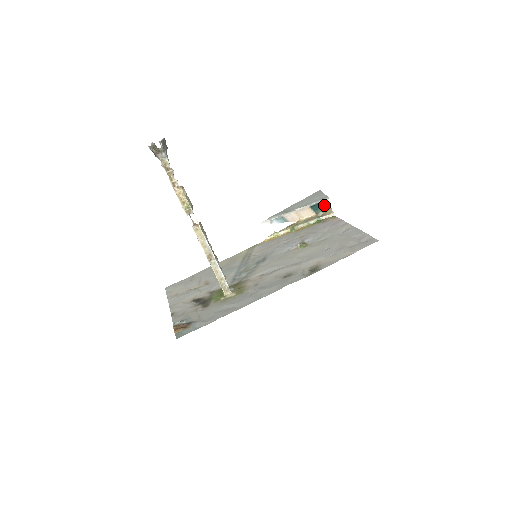
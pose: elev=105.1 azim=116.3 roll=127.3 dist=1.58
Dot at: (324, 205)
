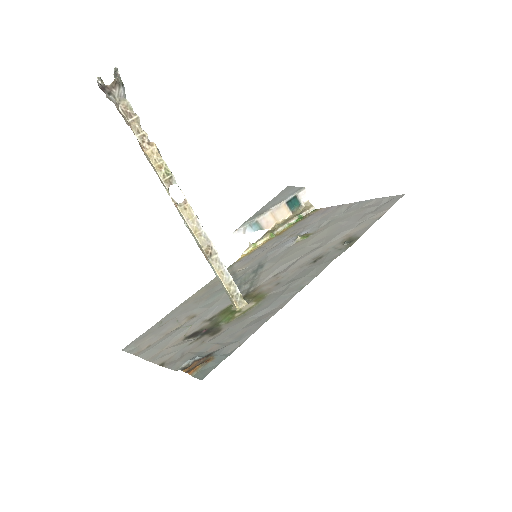
Dot at: (300, 199)
